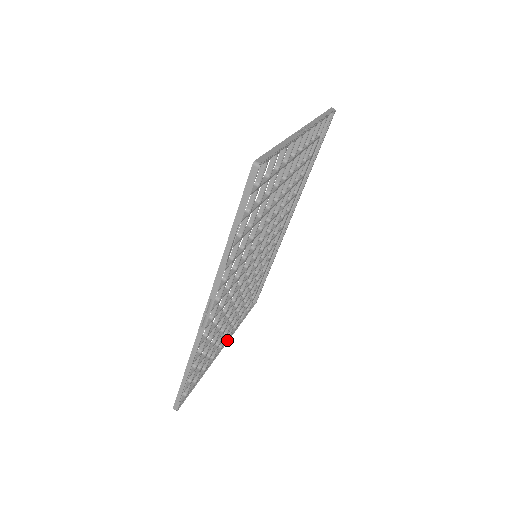
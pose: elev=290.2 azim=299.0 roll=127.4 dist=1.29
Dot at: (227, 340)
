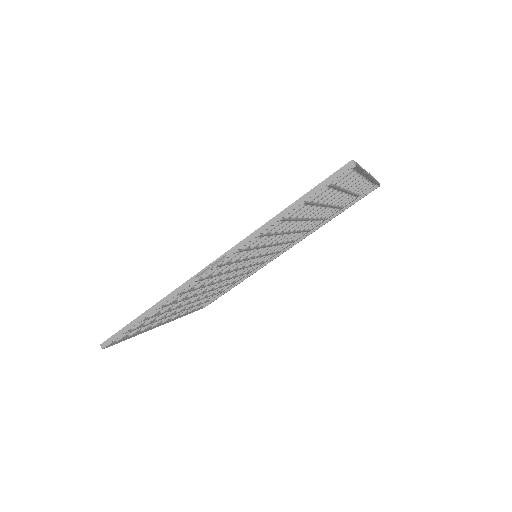
Dot at: (169, 320)
